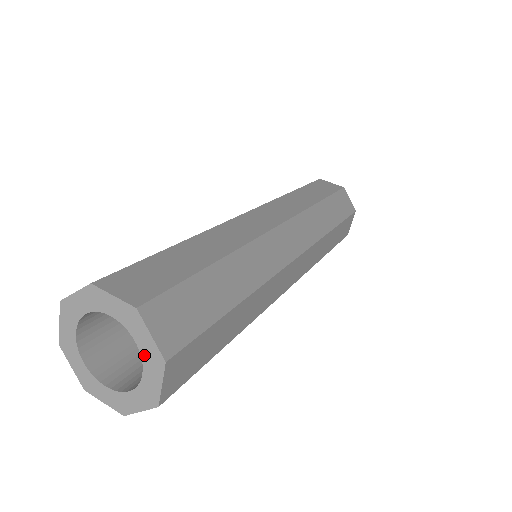
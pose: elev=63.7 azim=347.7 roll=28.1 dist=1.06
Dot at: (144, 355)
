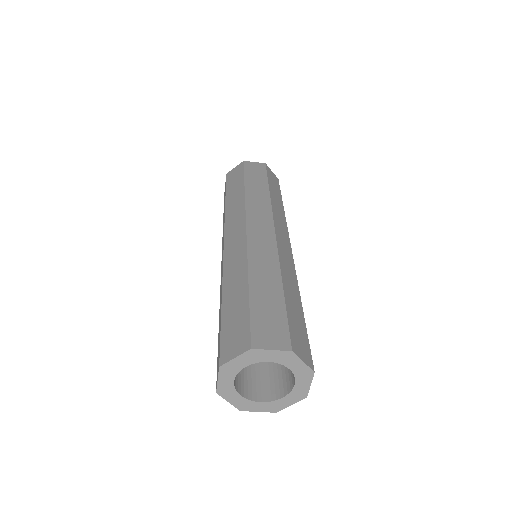
Dot at: (294, 391)
